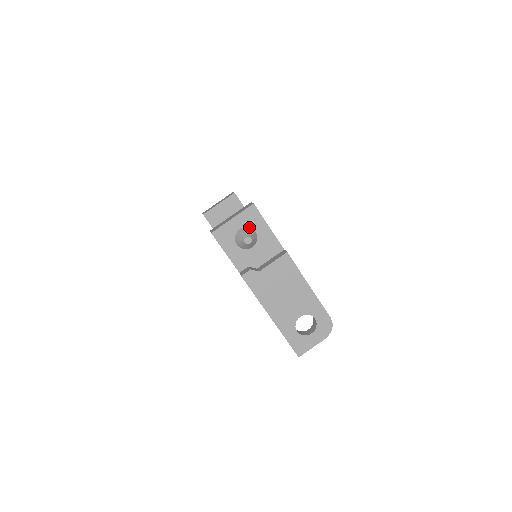
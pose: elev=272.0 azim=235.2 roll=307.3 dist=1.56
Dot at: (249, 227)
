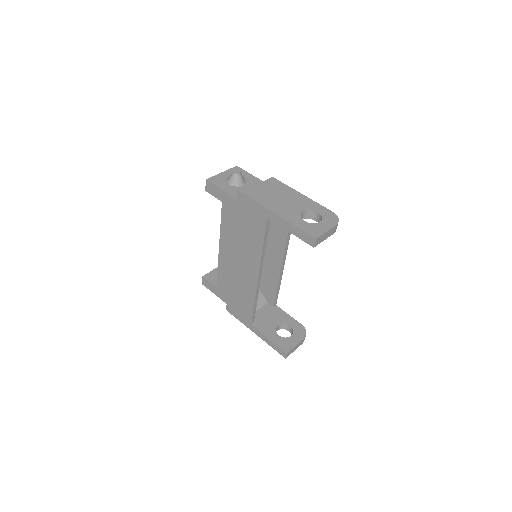
Dot at: occluded
